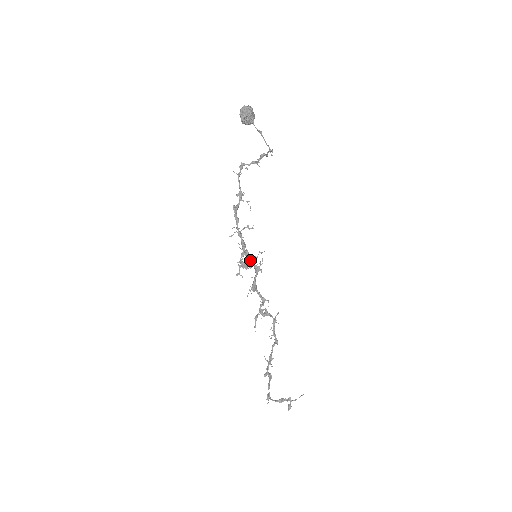
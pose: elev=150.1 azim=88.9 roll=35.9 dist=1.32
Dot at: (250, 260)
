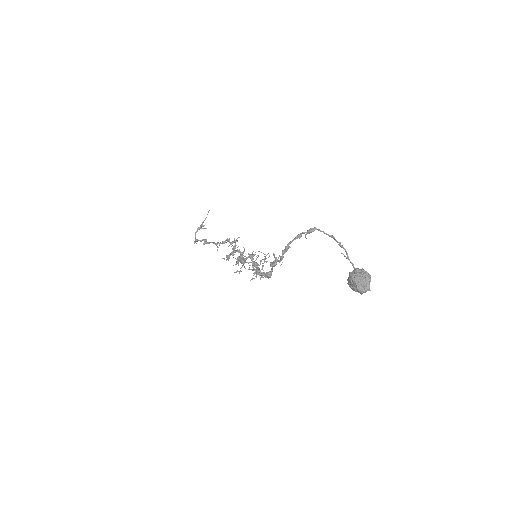
Dot at: (256, 267)
